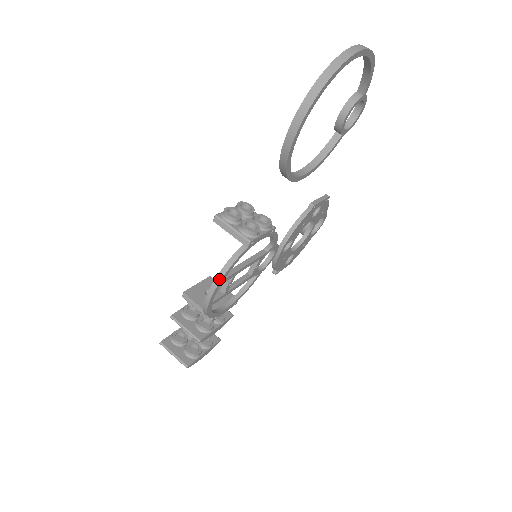
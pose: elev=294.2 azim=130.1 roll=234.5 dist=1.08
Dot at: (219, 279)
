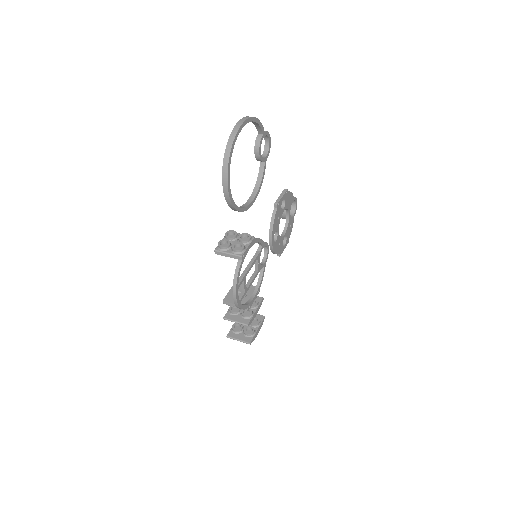
Dot at: (235, 287)
